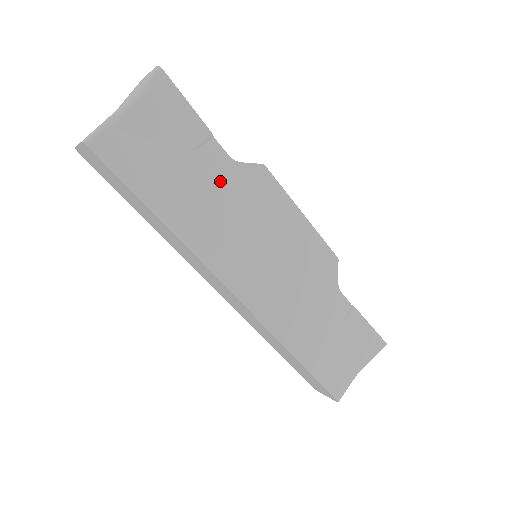
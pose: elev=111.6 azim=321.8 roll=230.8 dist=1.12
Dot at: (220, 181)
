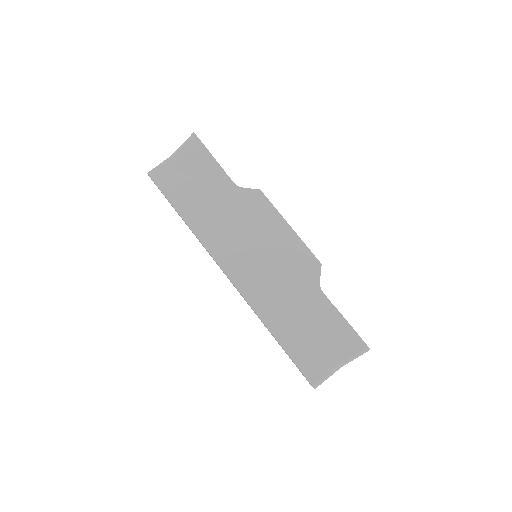
Dot at: (226, 198)
